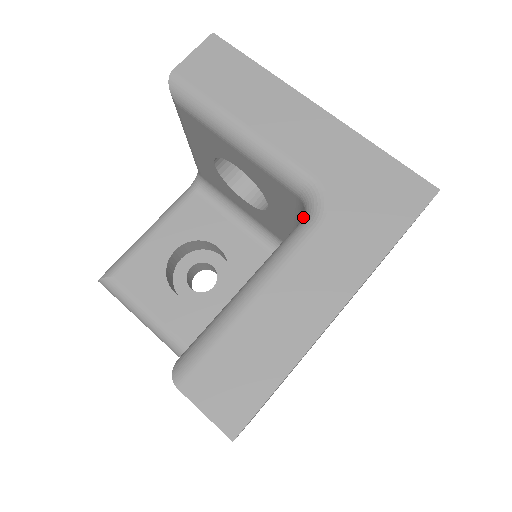
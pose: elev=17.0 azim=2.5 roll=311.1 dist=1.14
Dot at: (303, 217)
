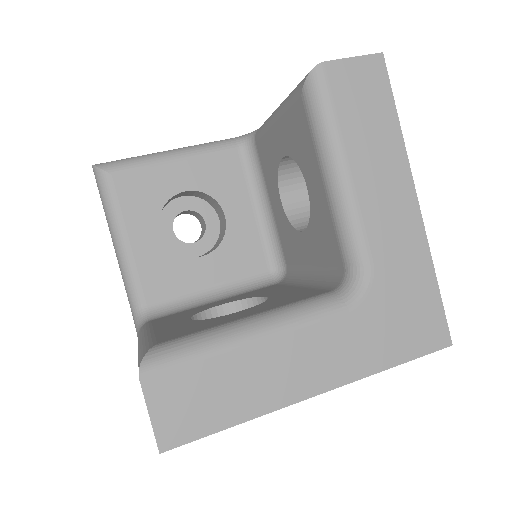
Dot at: (337, 289)
